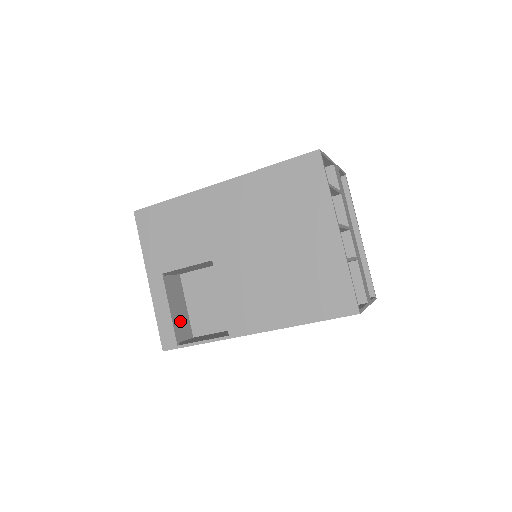
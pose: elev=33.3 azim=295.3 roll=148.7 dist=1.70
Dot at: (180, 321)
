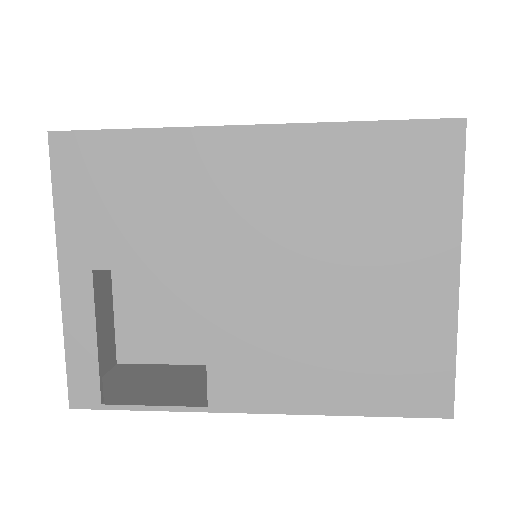
Dot at: (102, 341)
